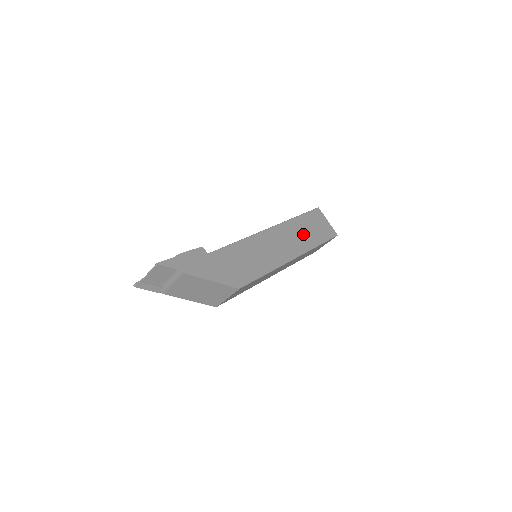
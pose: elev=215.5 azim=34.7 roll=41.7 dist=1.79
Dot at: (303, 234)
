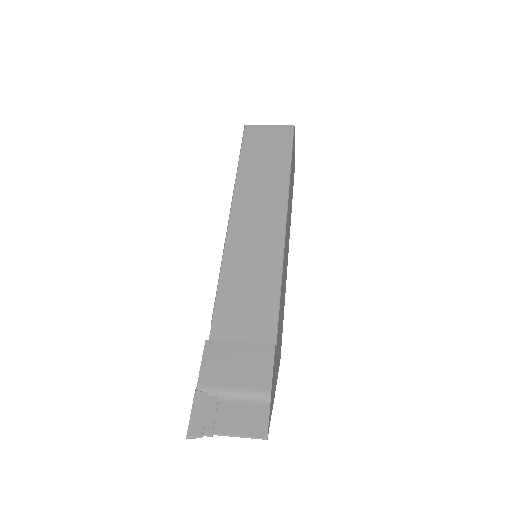
Dot at: occluded
